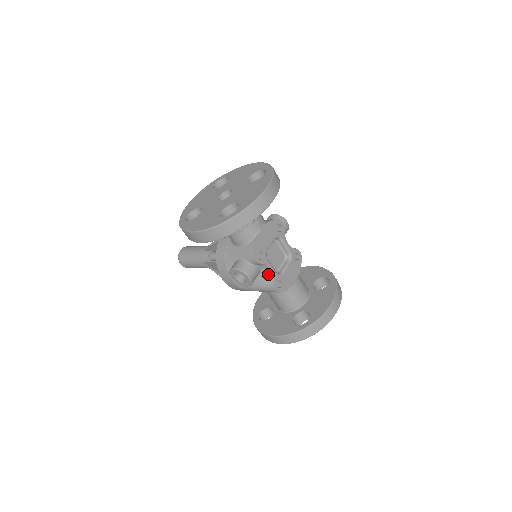
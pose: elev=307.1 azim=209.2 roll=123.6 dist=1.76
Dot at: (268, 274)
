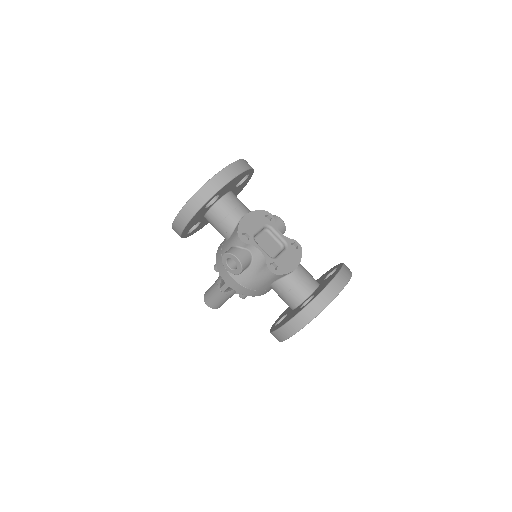
Dot at: (260, 257)
